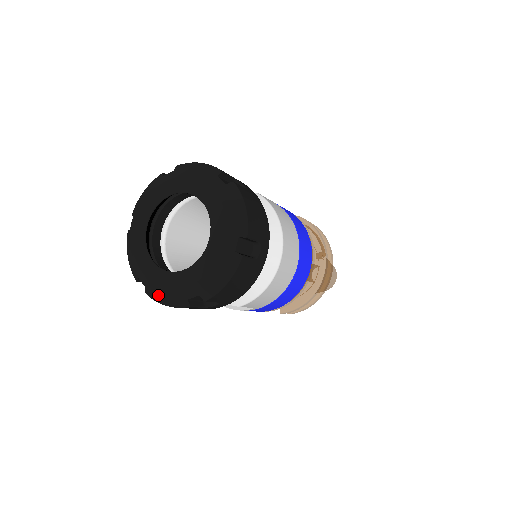
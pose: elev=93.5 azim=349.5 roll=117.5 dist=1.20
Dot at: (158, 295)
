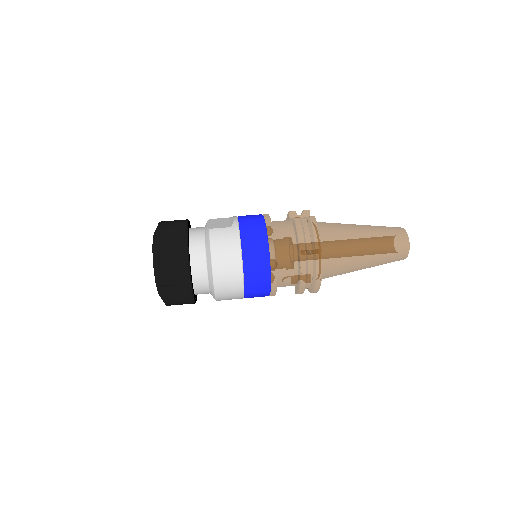
Dot at: occluded
